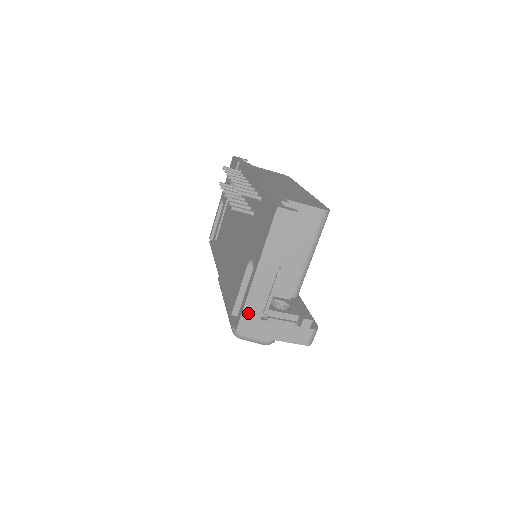
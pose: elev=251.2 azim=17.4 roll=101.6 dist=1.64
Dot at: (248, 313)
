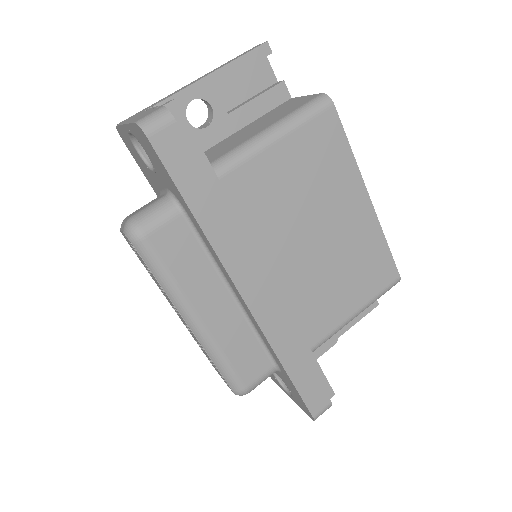
Dot at: occluded
